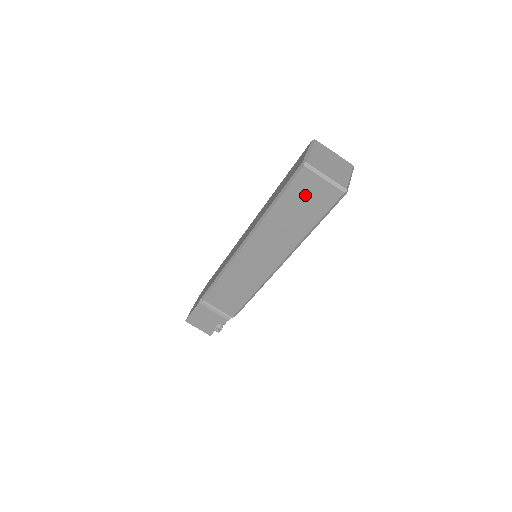
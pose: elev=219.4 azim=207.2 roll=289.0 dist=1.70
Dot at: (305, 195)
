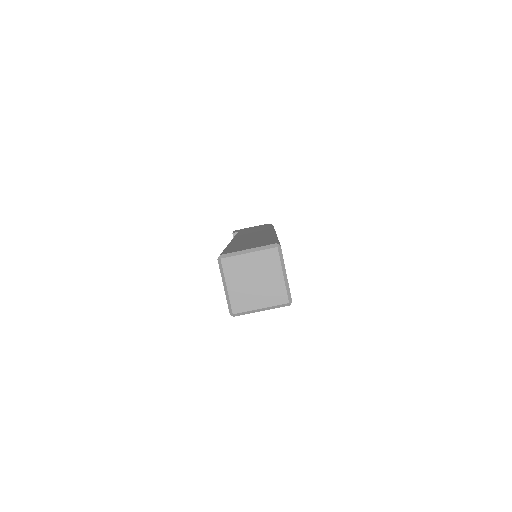
Dot at: occluded
